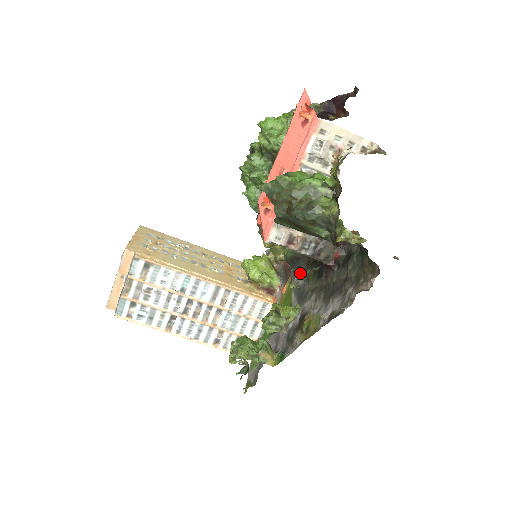
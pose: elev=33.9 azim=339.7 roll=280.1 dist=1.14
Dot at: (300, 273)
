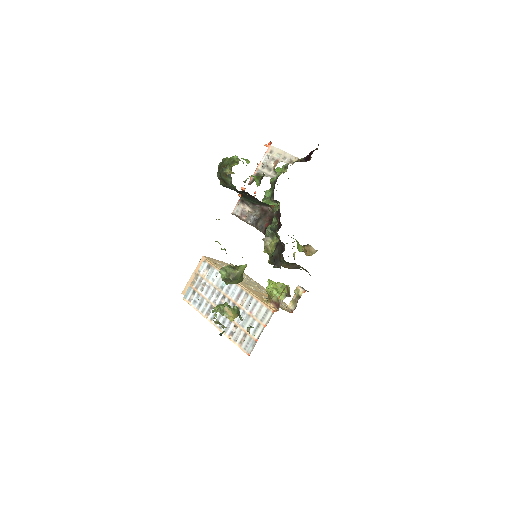
Dot at: occluded
